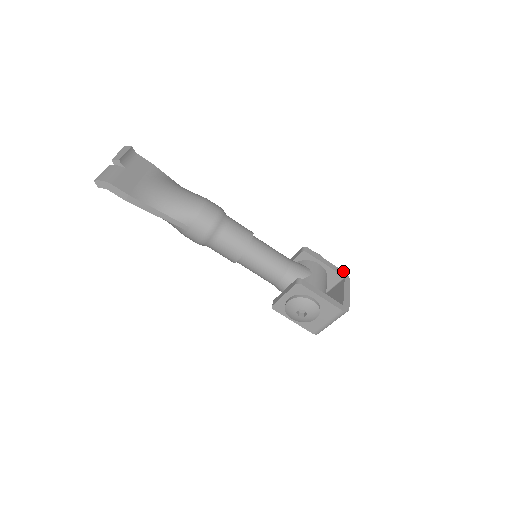
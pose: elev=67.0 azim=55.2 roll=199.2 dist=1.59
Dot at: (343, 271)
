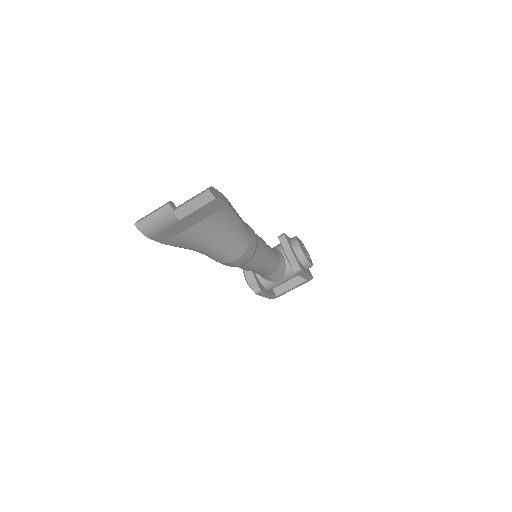
Dot at: occluded
